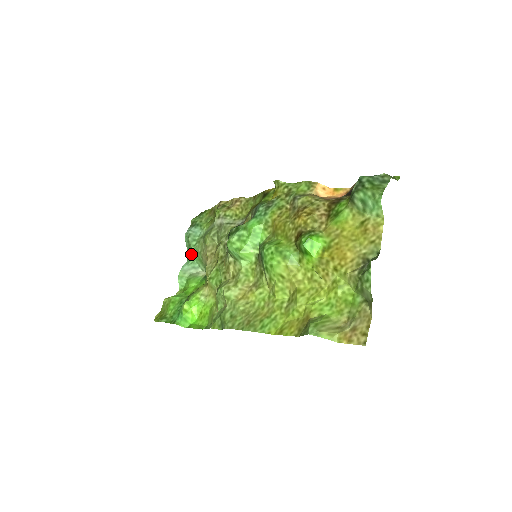
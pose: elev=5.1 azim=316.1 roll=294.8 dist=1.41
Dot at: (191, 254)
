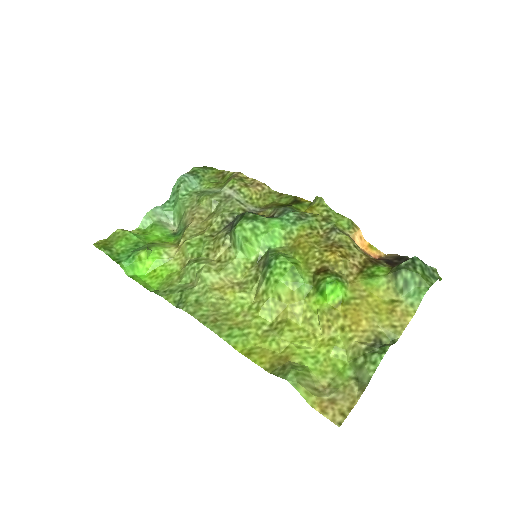
Dot at: (172, 200)
